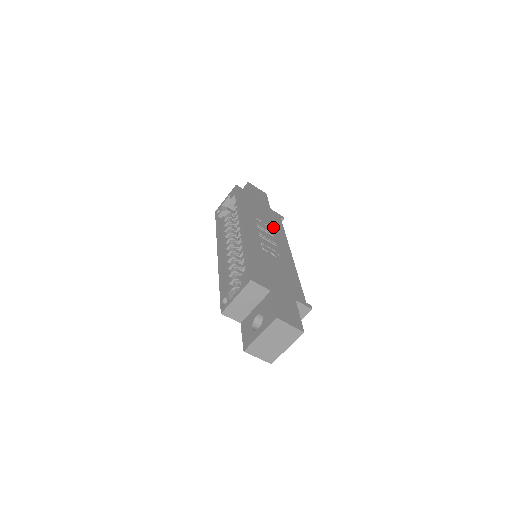
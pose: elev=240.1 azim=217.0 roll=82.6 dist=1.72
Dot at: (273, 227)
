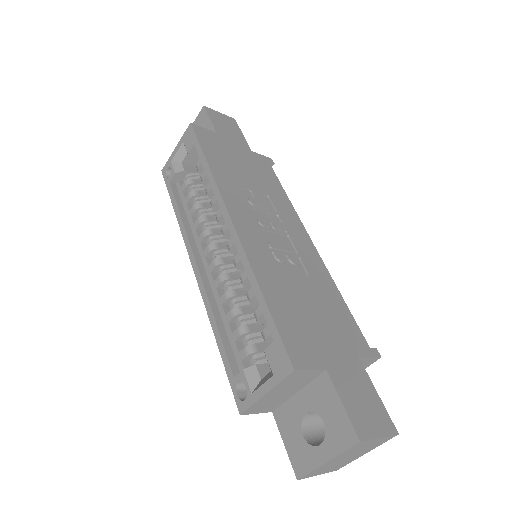
Dot at: (270, 193)
